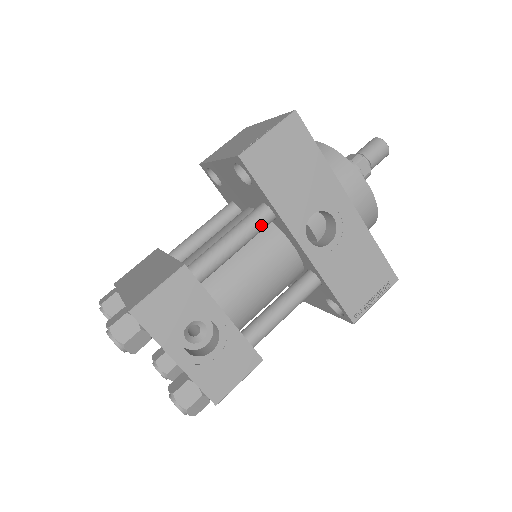
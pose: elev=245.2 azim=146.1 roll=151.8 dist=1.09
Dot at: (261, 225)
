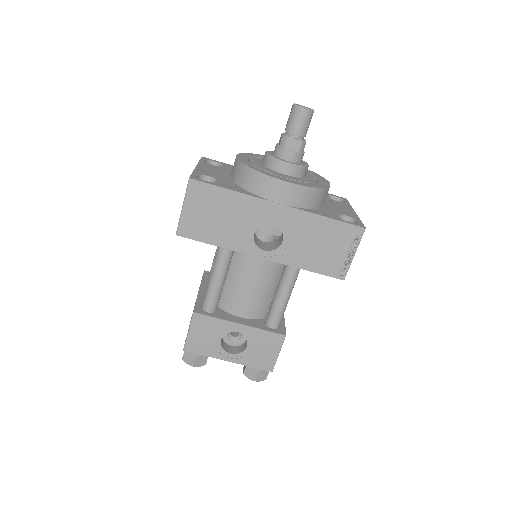
Dot at: (226, 259)
